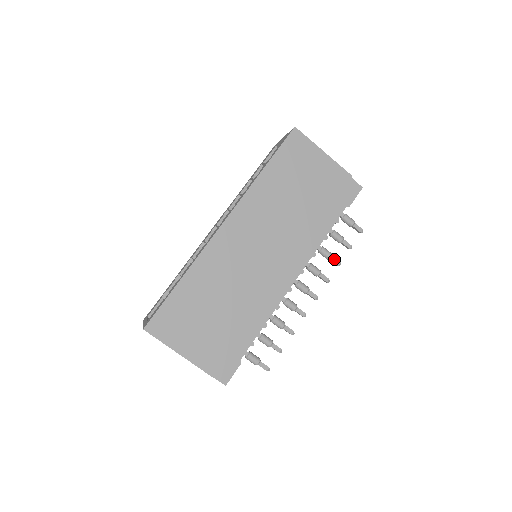
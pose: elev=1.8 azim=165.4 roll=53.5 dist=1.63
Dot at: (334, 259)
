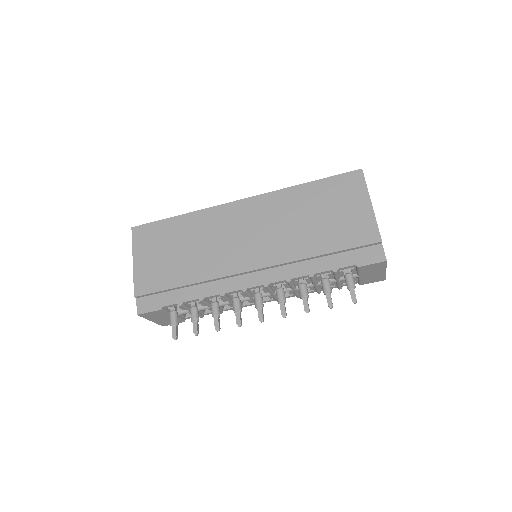
Dot at: (306, 302)
